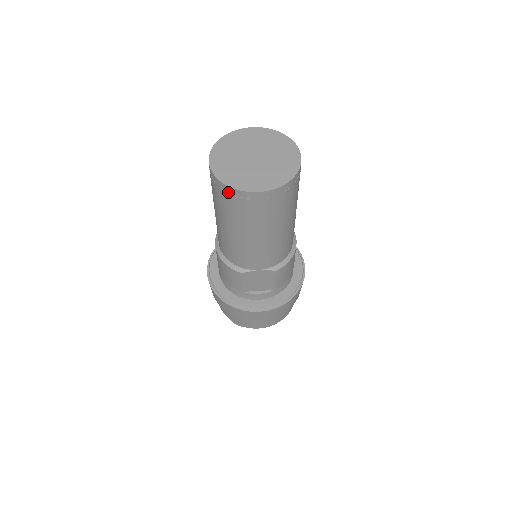
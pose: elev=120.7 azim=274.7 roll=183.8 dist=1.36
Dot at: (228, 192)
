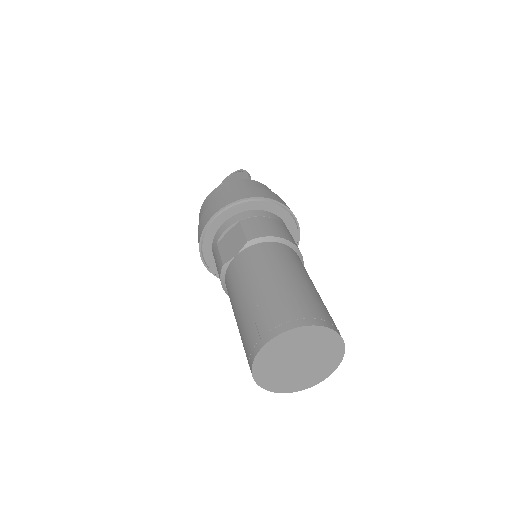
Dot at: occluded
